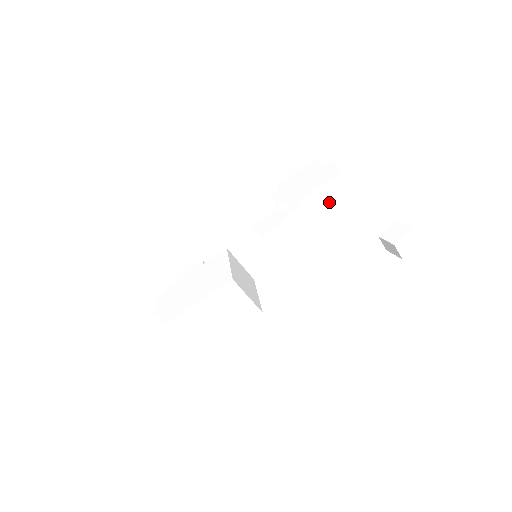
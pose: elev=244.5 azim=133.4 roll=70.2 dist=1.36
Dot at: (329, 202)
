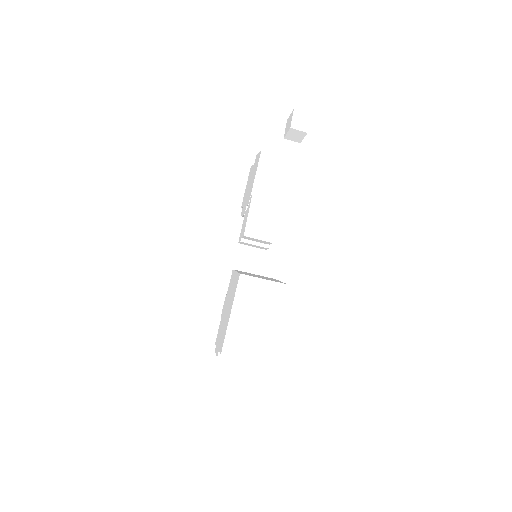
Dot at: (273, 178)
